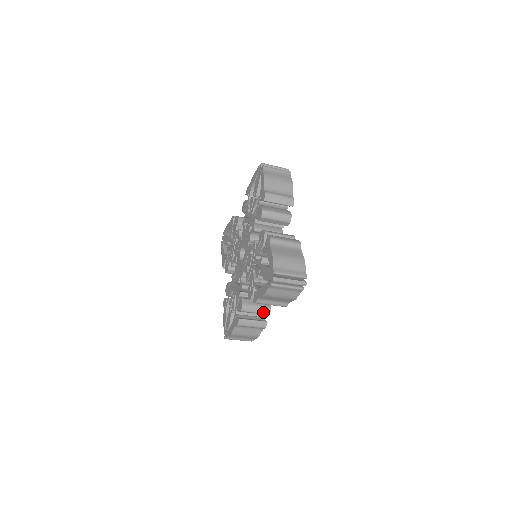
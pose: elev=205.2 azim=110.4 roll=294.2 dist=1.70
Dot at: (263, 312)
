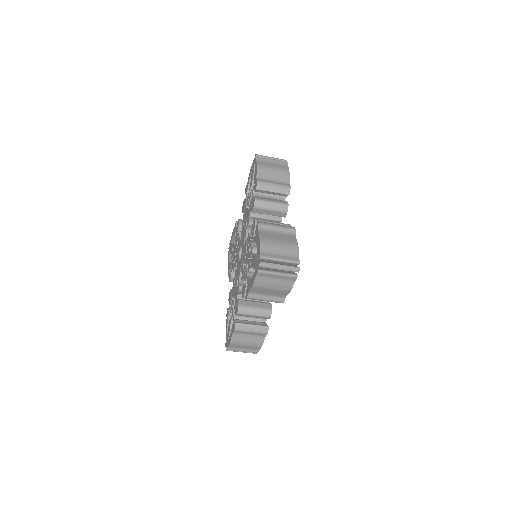
Dot at: (263, 315)
